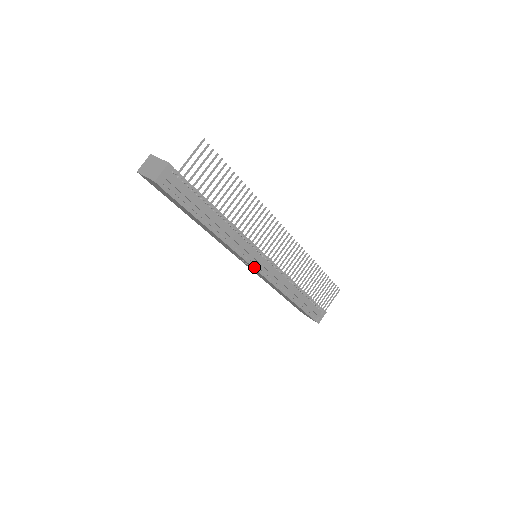
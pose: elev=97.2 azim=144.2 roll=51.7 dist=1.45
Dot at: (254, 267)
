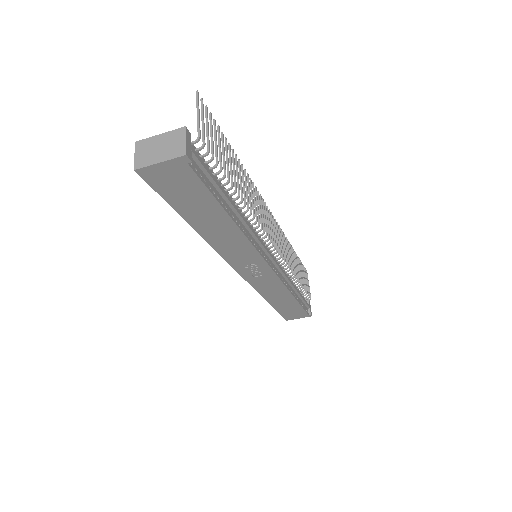
Dot at: (268, 264)
